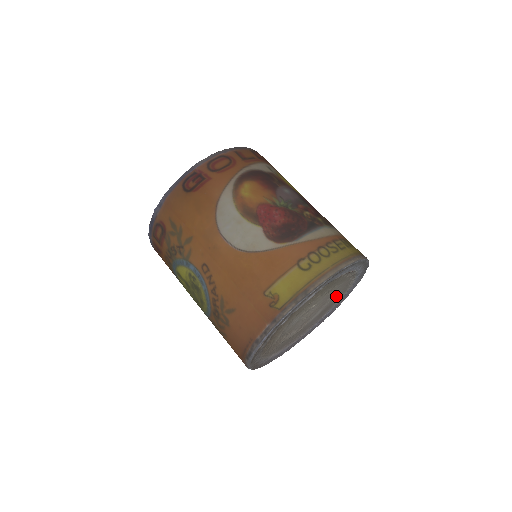
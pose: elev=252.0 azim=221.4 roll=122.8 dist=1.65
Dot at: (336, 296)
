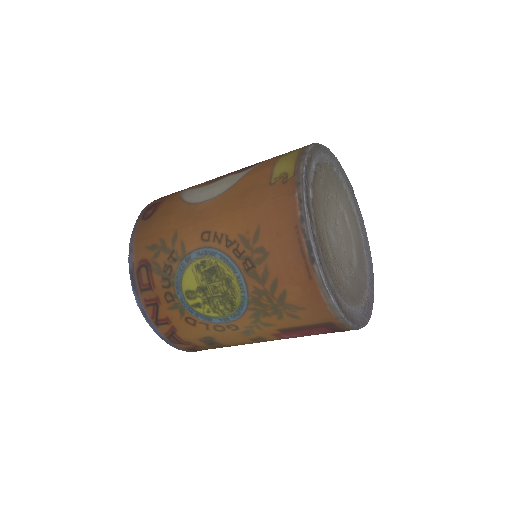
Dot at: (354, 232)
